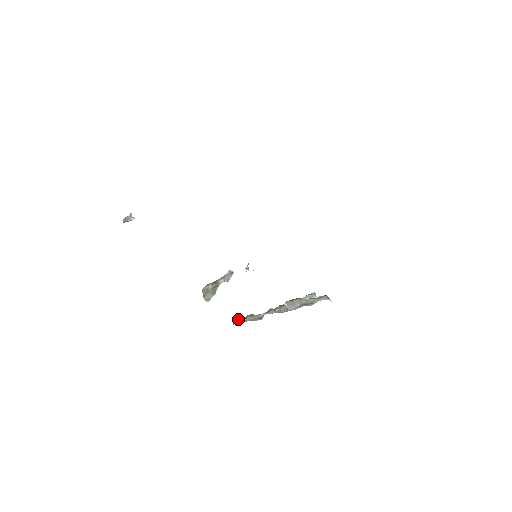
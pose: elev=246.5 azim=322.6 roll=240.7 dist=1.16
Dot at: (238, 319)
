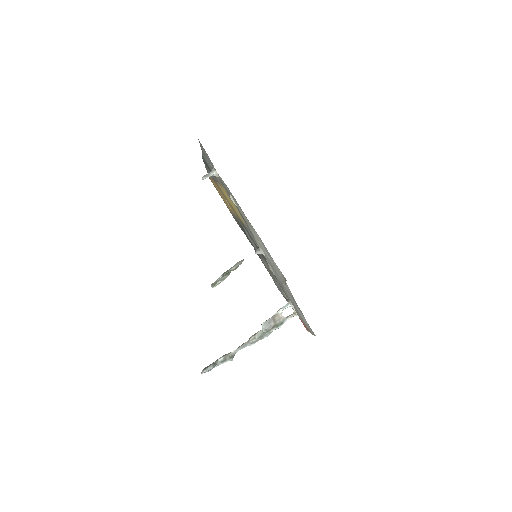
Dot at: (208, 366)
